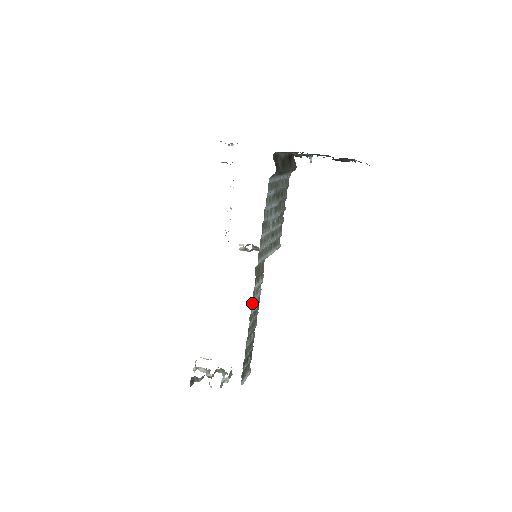
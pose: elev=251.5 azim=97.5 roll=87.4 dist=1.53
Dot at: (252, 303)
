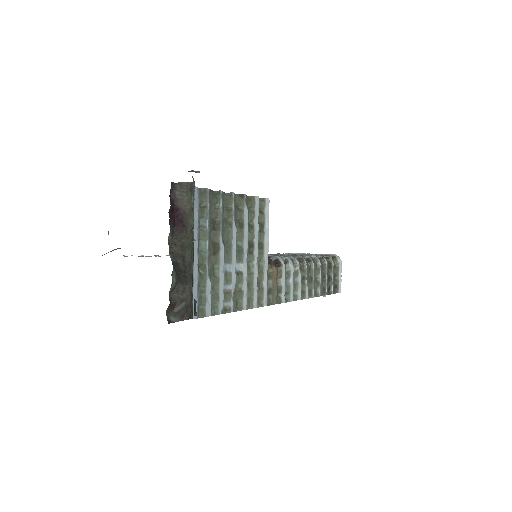
Dot at: (293, 297)
